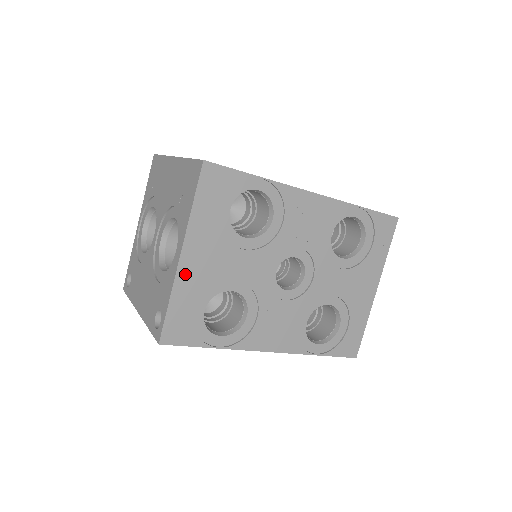
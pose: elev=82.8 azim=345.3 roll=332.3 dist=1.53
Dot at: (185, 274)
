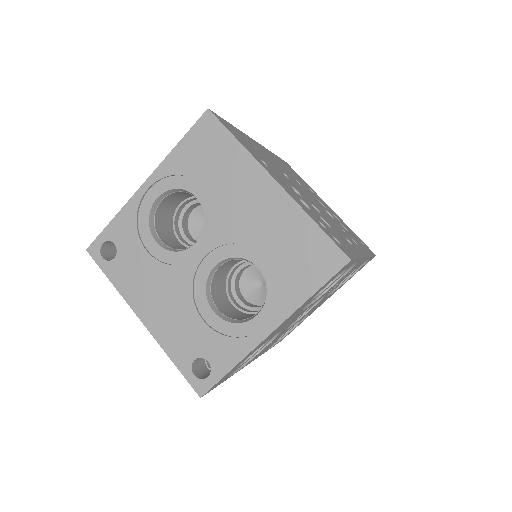
Dot at: (260, 344)
